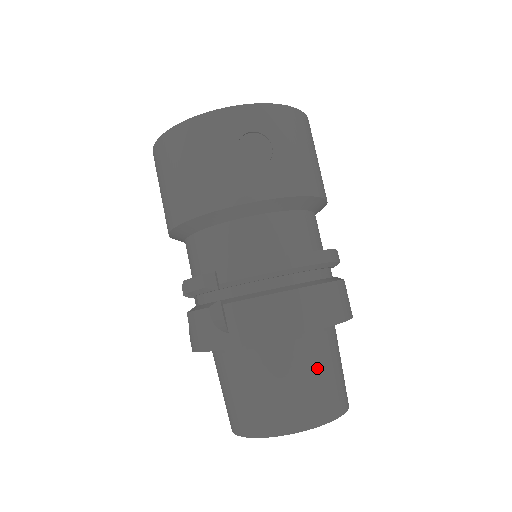
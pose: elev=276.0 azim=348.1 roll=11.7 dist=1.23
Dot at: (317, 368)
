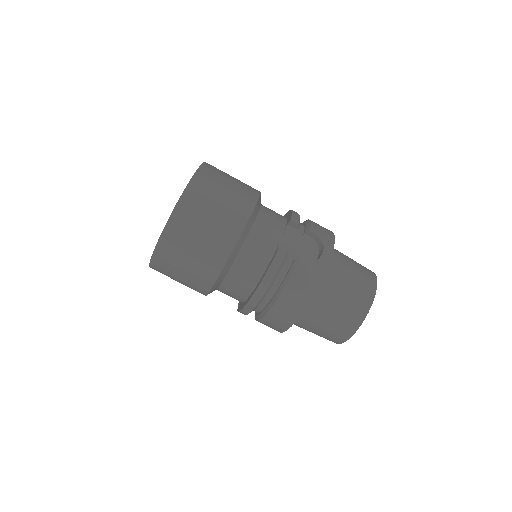
Dot at: (321, 322)
